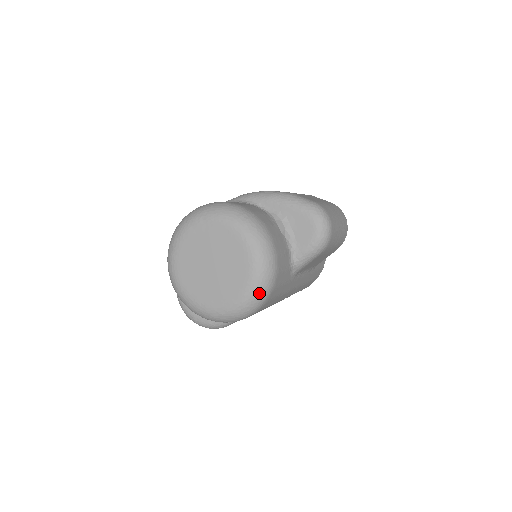
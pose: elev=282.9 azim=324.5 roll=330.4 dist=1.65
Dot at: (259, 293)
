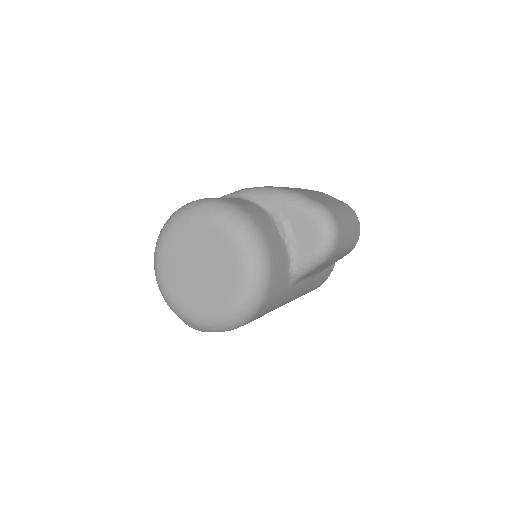
Dot at: (248, 305)
